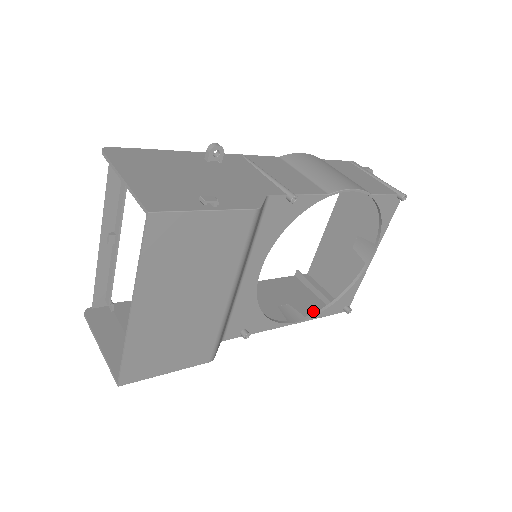
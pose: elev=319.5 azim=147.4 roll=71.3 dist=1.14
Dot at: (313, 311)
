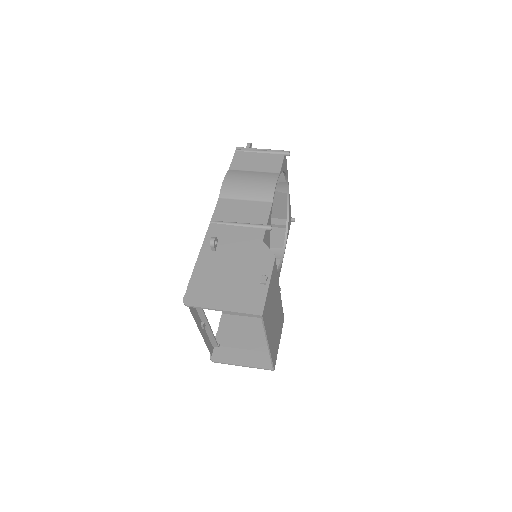
Dot at: (282, 239)
